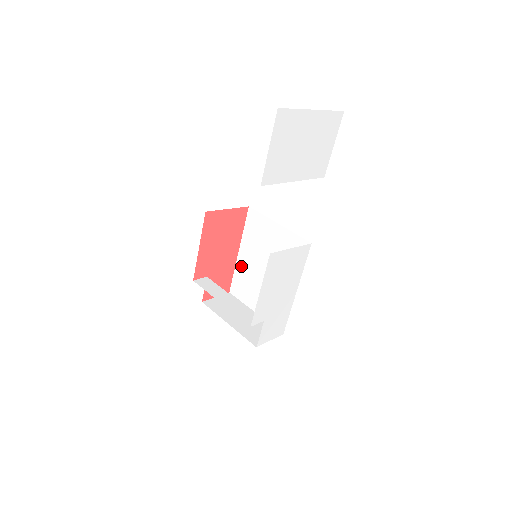
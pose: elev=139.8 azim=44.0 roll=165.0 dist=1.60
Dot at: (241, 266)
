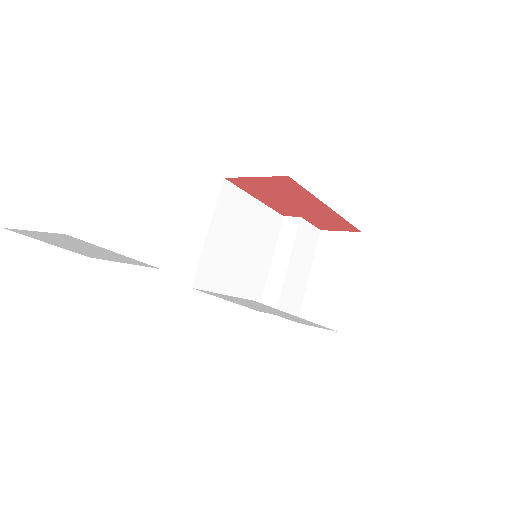
Dot at: occluded
